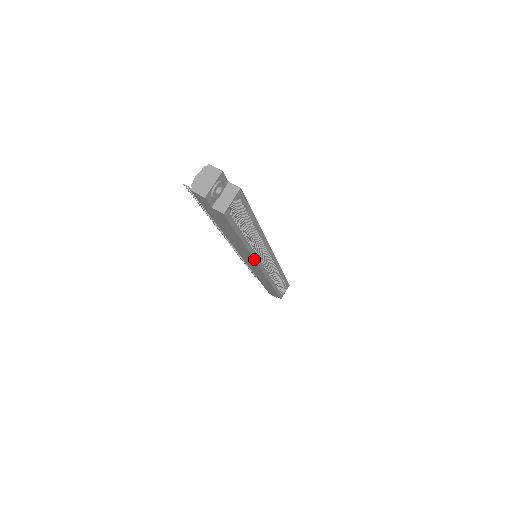
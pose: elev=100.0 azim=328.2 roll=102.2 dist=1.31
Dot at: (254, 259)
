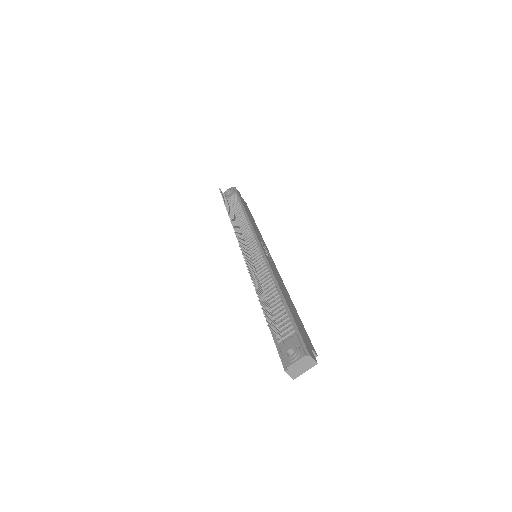
Dot at: occluded
